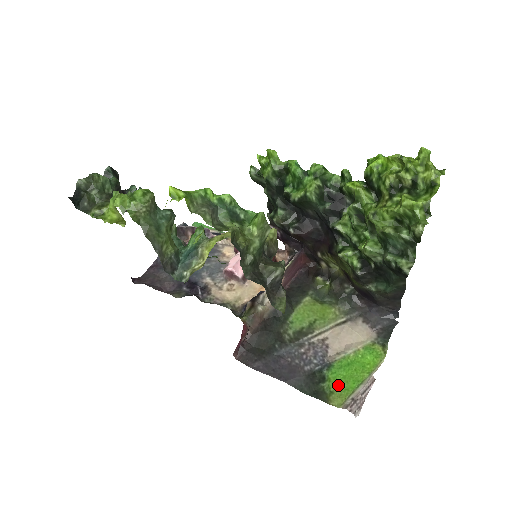
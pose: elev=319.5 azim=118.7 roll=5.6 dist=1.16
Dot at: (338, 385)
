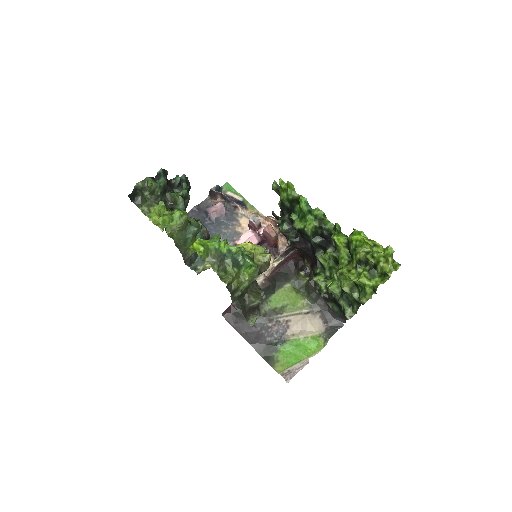
Dot at: (284, 357)
